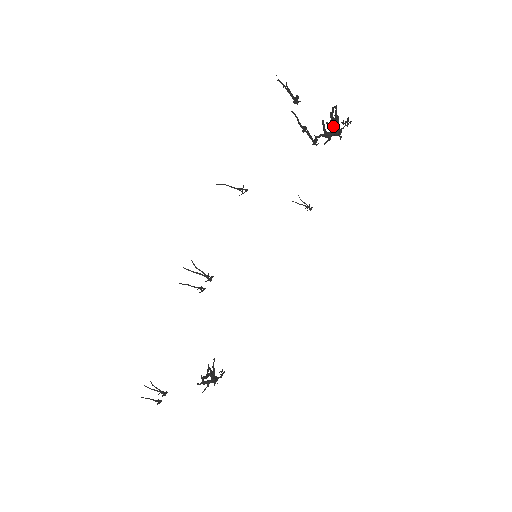
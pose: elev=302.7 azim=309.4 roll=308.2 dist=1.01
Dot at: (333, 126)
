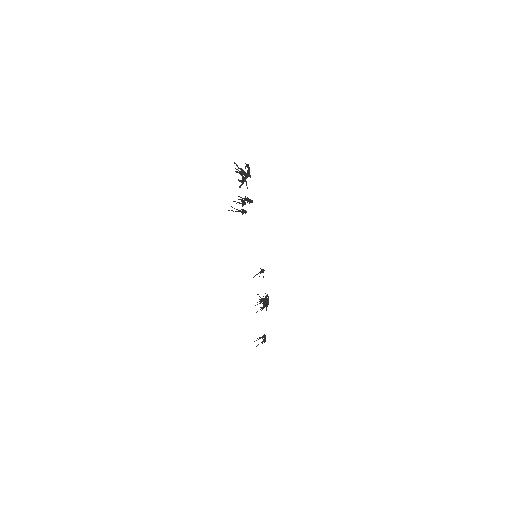
Dot at: occluded
